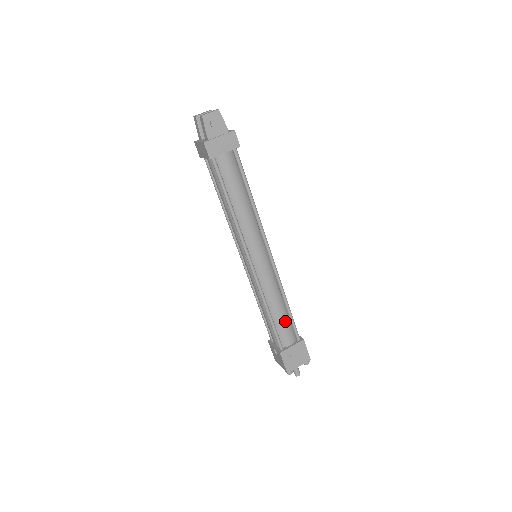
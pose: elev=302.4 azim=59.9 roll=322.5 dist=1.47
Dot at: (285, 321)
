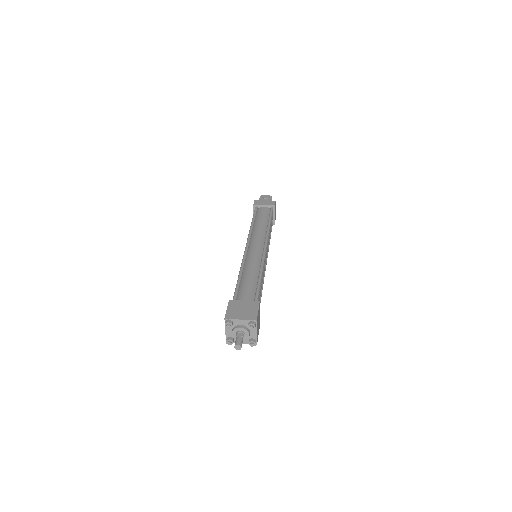
Dot at: (251, 285)
